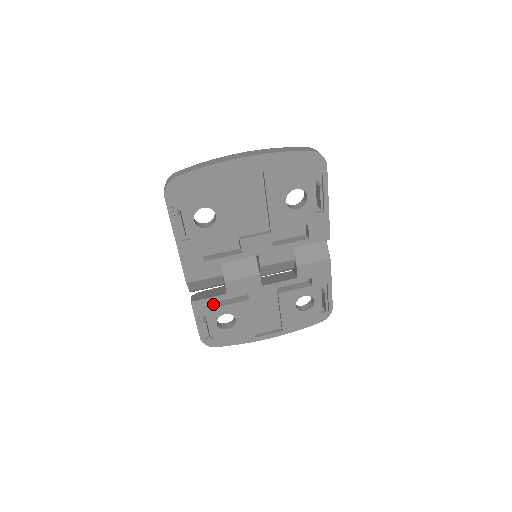
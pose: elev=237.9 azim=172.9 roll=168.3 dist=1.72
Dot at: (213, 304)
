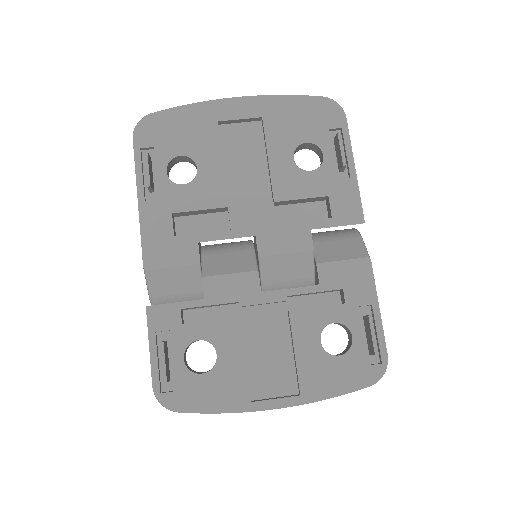
Dot at: (183, 323)
